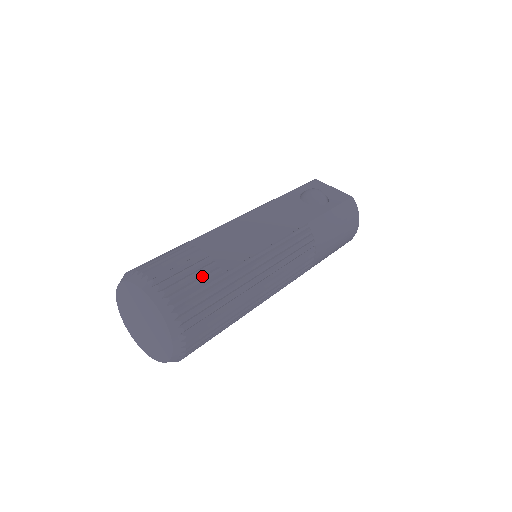
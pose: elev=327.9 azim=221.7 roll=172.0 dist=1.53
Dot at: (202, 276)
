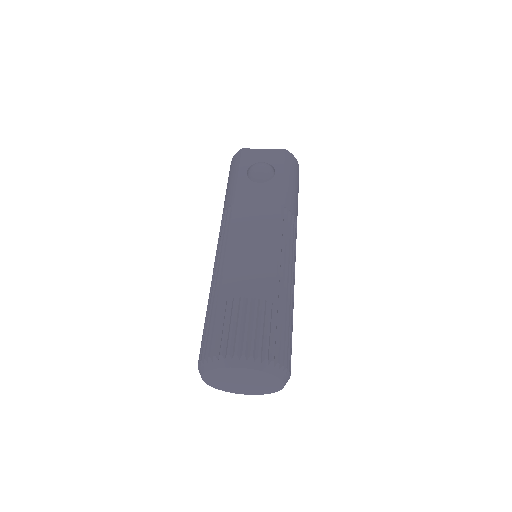
Dot at: (266, 320)
